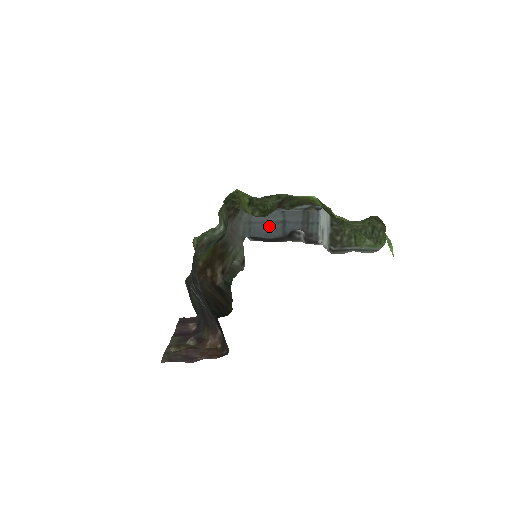
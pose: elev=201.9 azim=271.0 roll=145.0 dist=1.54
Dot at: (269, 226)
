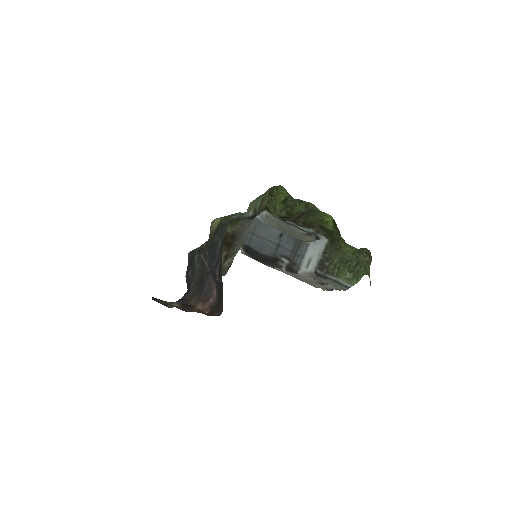
Dot at: (266, 243)
